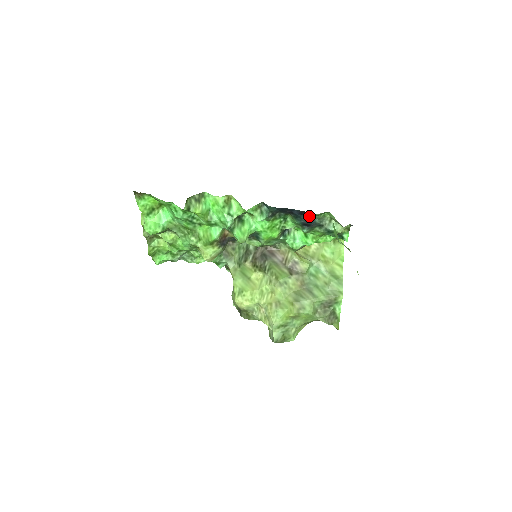
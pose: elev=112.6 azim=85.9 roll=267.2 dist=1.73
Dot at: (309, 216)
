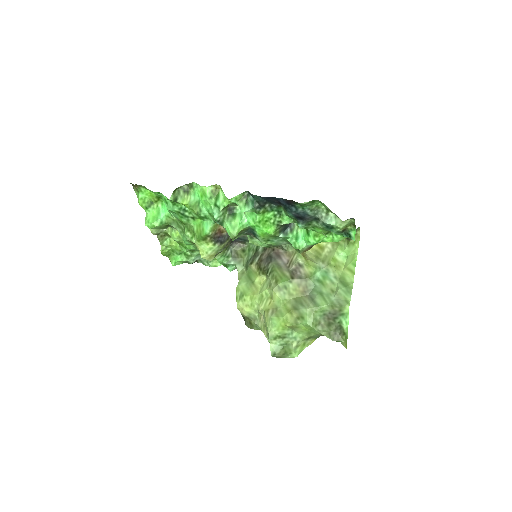
Dot at: (298, 206)
